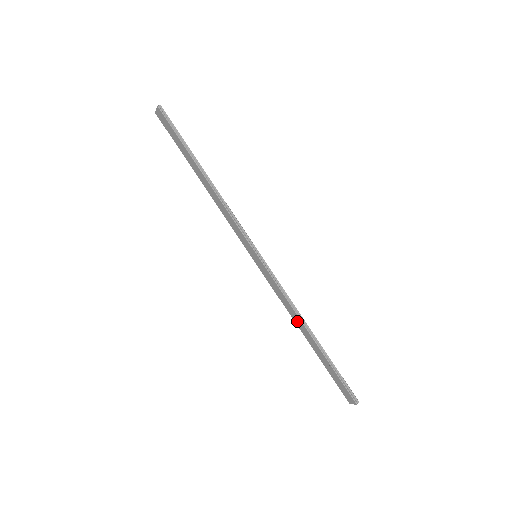
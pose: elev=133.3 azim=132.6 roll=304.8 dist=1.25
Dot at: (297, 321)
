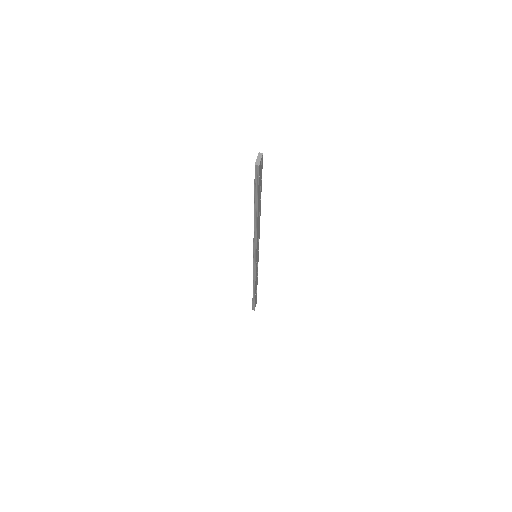
Dot at: occluded
